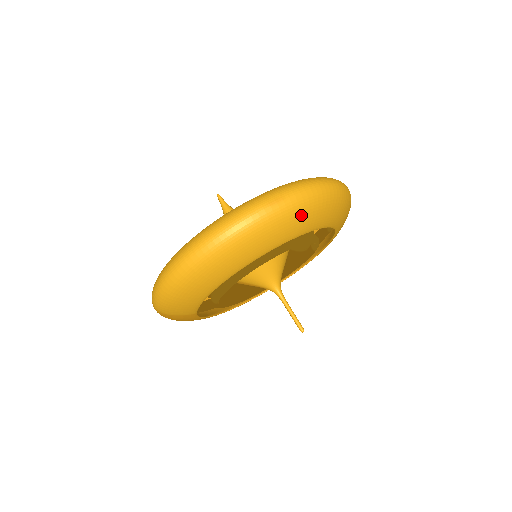
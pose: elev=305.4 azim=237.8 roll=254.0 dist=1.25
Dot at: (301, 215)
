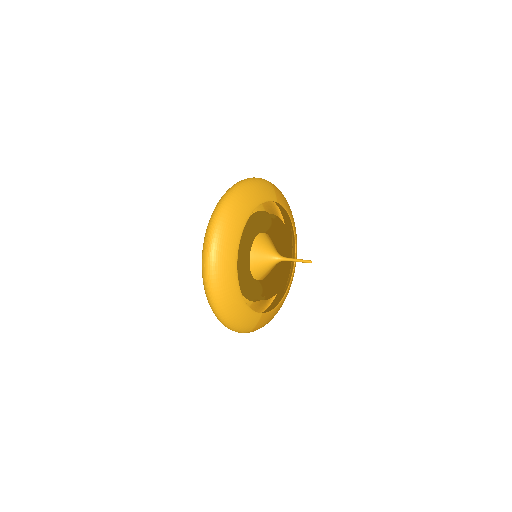
Dot at: (225, 234)
